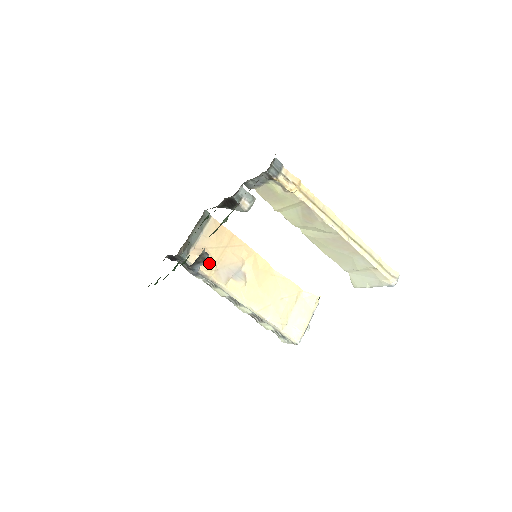
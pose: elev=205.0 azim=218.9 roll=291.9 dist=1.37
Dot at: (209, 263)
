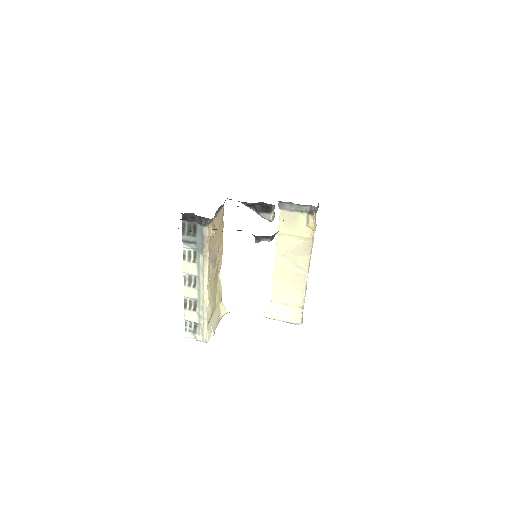
Dot at: (211, 240)
